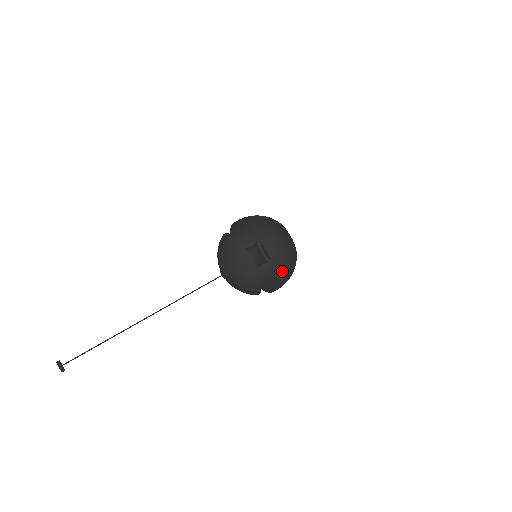
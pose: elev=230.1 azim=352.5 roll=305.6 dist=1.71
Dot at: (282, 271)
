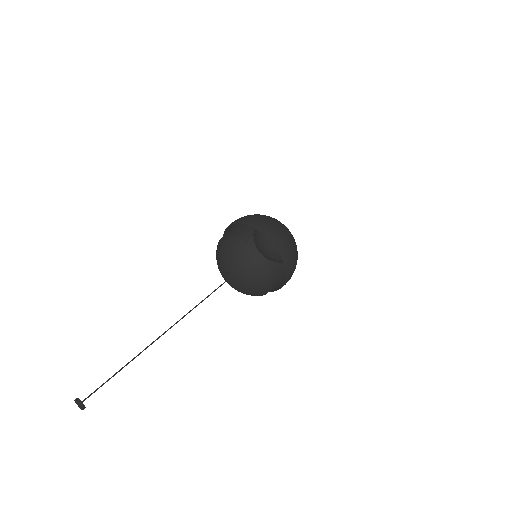
Dot at: (290, 275)
